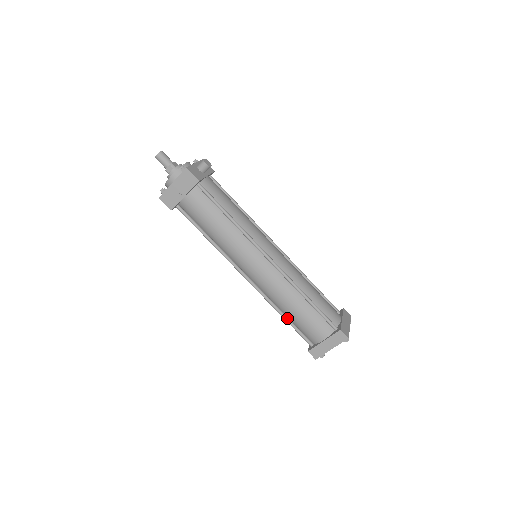
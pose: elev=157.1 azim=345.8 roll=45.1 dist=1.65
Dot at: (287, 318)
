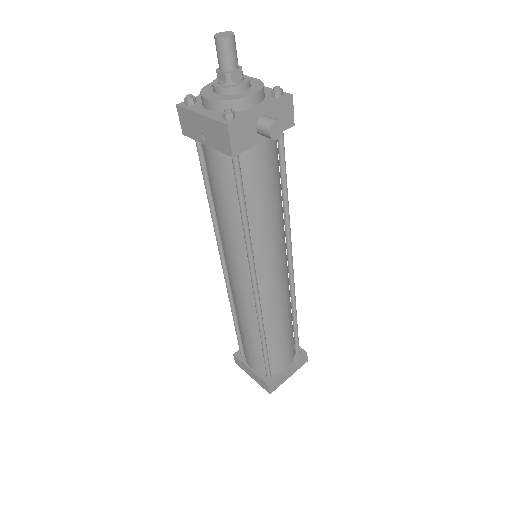
Dot at: (236, 324)
